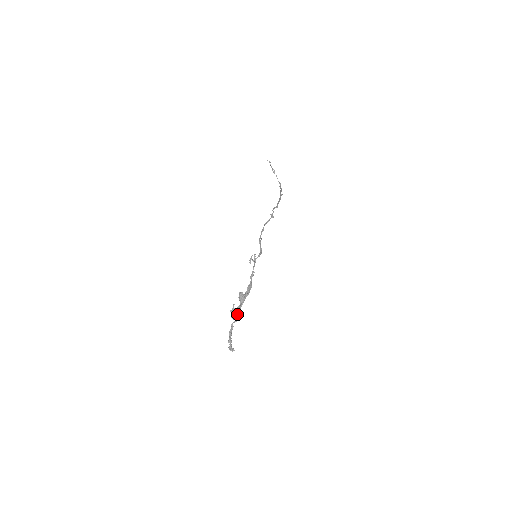
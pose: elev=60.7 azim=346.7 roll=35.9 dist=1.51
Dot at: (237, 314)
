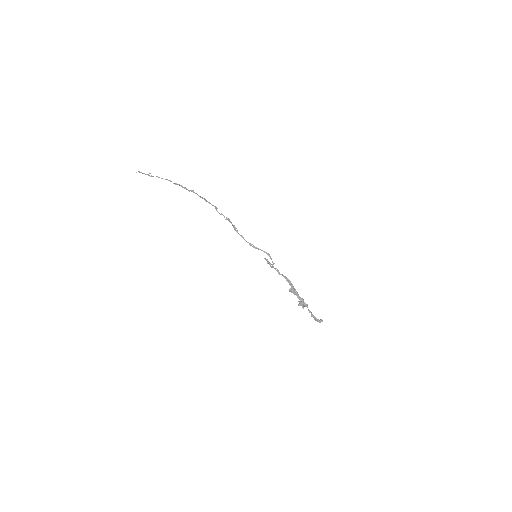
Dot at: (304, 303)
